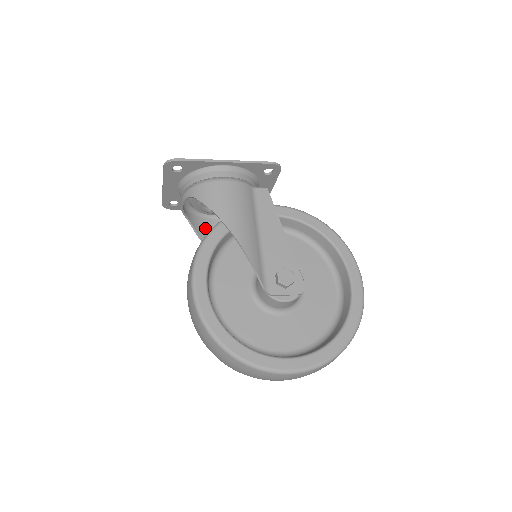
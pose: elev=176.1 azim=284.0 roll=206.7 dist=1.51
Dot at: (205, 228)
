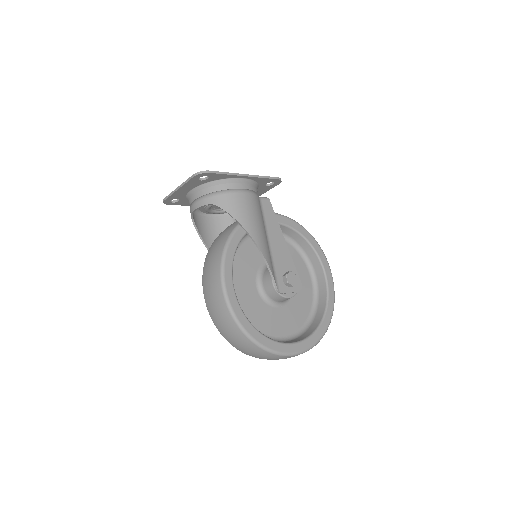
Dot at: (202, 225)
